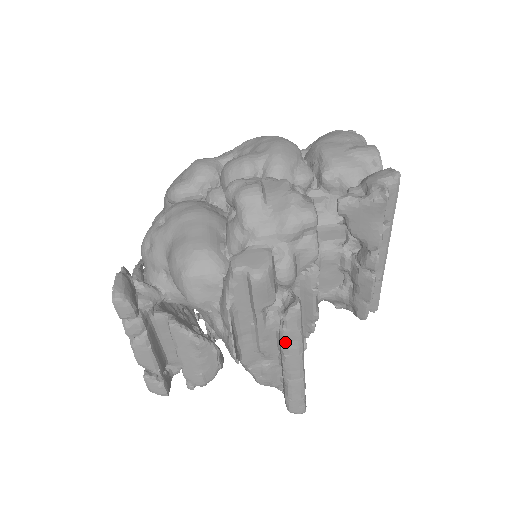
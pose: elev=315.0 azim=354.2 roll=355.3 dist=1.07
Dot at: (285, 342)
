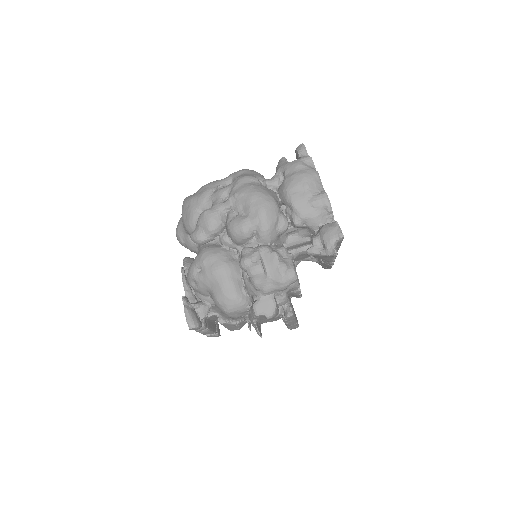
Dot at: (286, 322)
